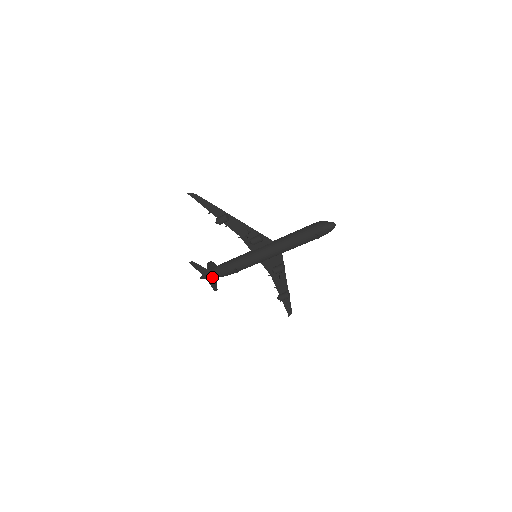
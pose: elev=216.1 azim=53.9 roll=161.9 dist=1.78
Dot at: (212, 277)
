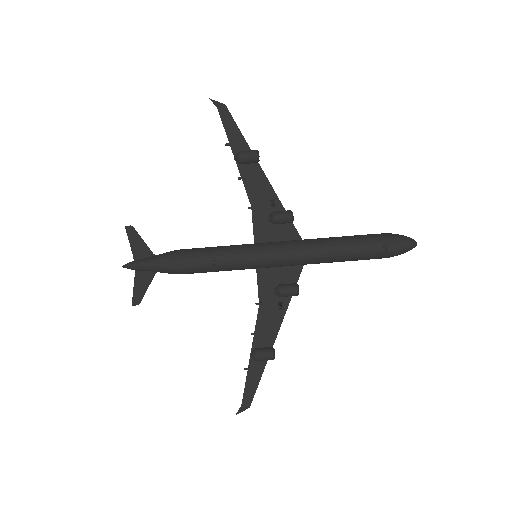
Dot at: (153, 265)
